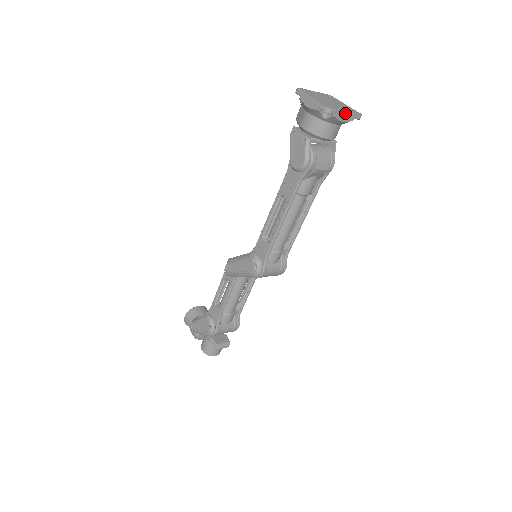
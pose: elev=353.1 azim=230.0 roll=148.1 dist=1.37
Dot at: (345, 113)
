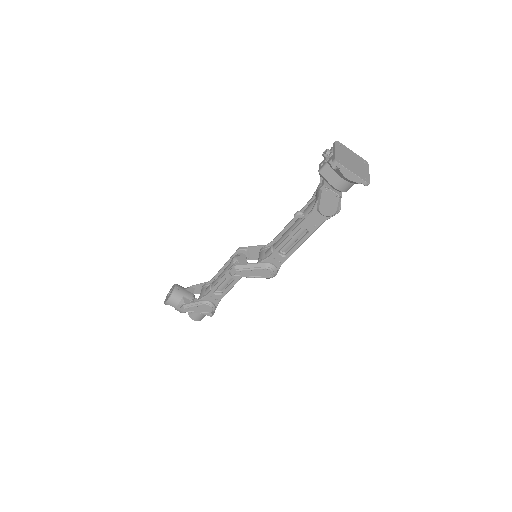
Dot at: (369, 175)
